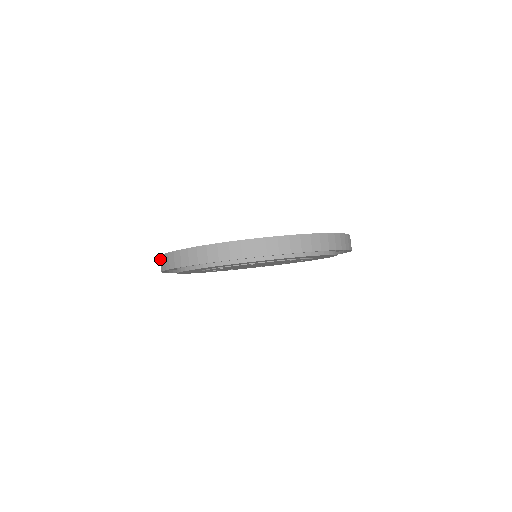
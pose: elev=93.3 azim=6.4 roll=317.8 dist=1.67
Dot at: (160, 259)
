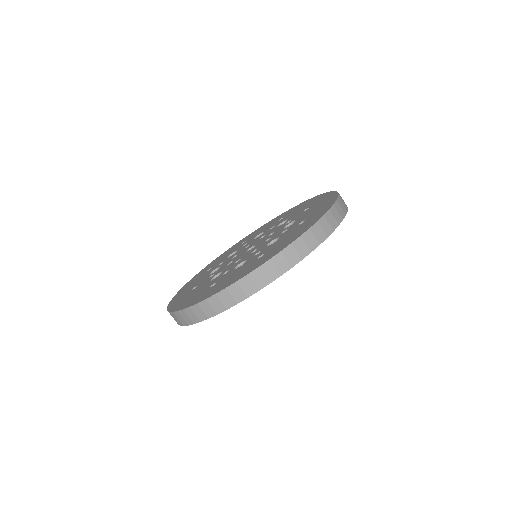
Dot at: occluded
